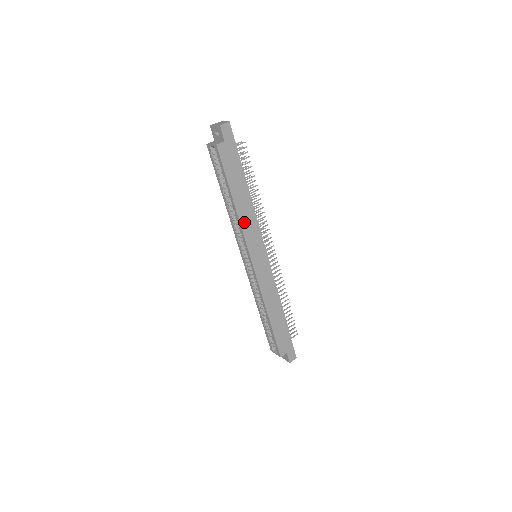
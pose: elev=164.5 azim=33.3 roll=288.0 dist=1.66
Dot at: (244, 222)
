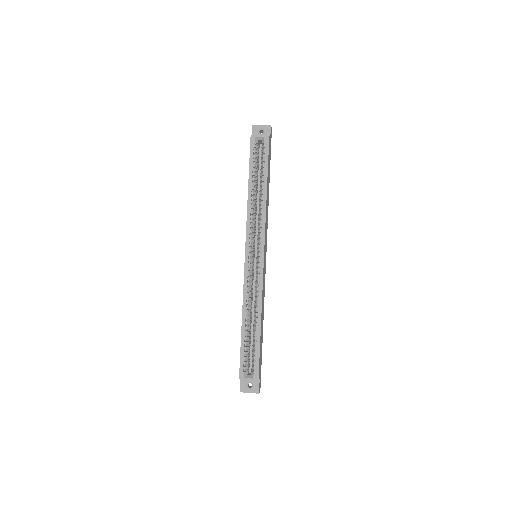
Dot at: (266, 213)
